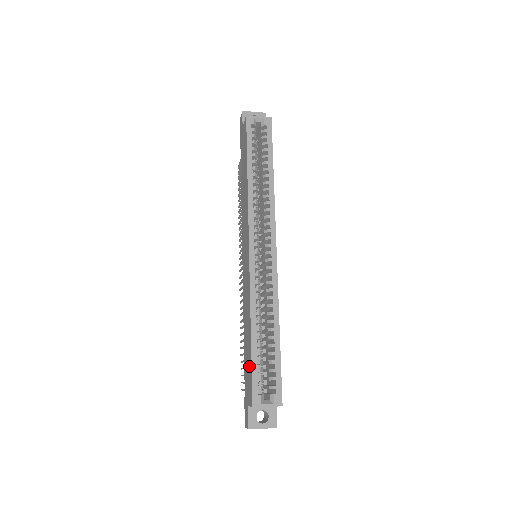
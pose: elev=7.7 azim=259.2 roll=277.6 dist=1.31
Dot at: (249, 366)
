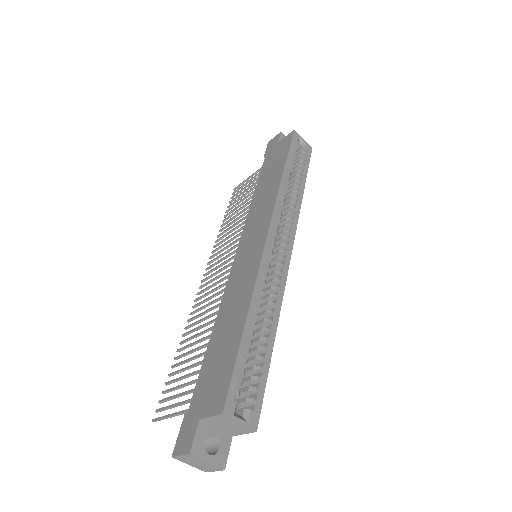
Dot at: (226, 362)
